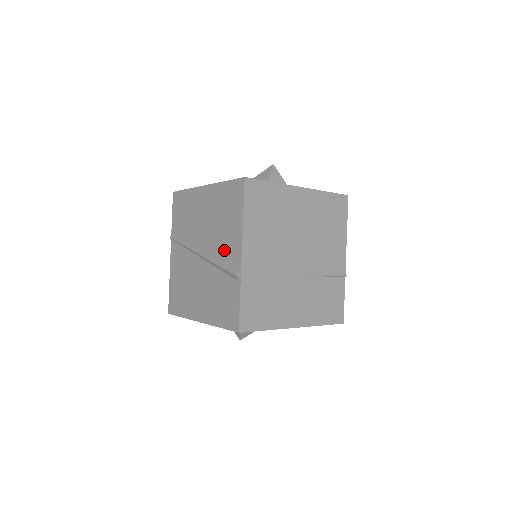
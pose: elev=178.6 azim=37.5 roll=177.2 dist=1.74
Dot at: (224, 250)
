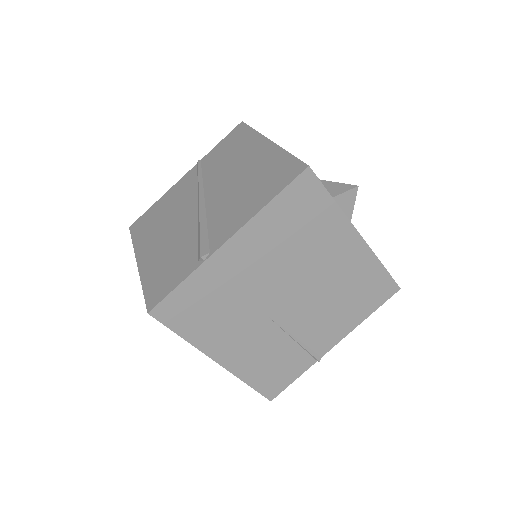
Dot at: (220, 219)
